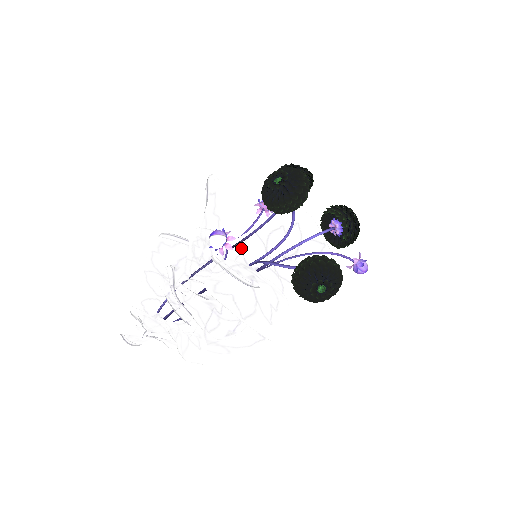
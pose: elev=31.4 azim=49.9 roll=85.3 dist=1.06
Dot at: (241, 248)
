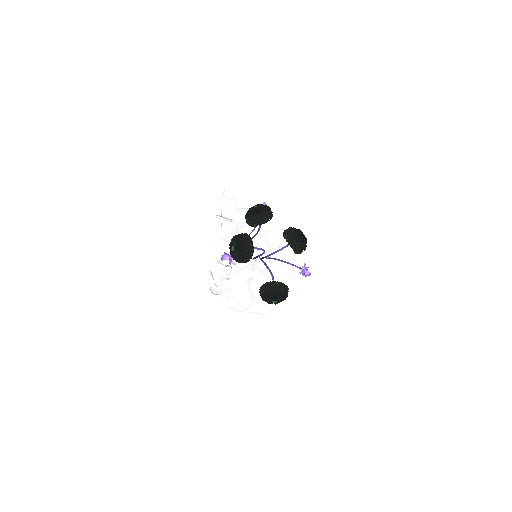
Dot at: (253, 241)
